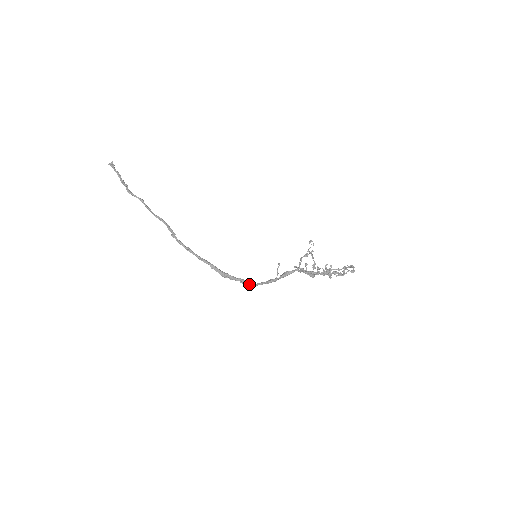
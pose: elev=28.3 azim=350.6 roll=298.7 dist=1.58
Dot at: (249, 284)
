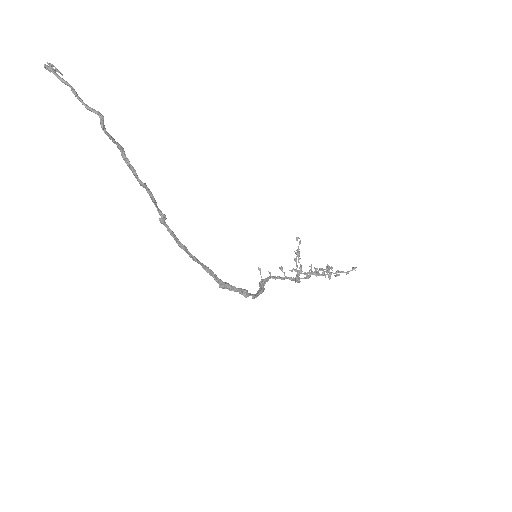
Dot at: (252, 295)
